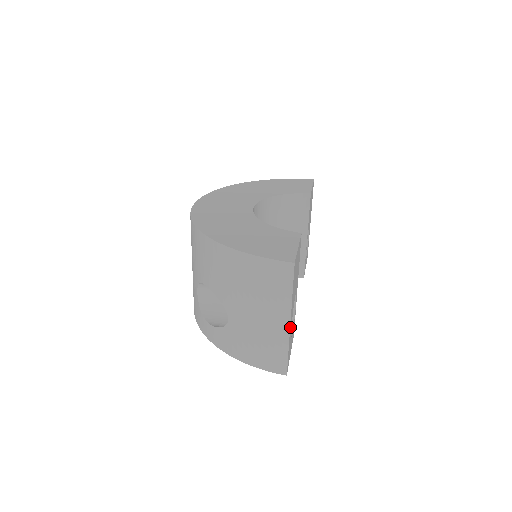
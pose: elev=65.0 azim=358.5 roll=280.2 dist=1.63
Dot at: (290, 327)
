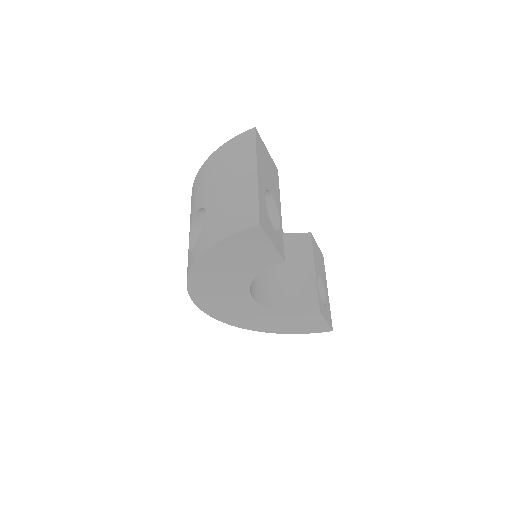
Dot at: (259, 181)
